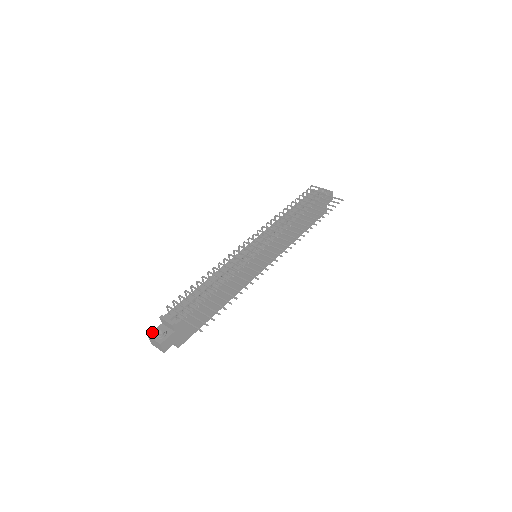
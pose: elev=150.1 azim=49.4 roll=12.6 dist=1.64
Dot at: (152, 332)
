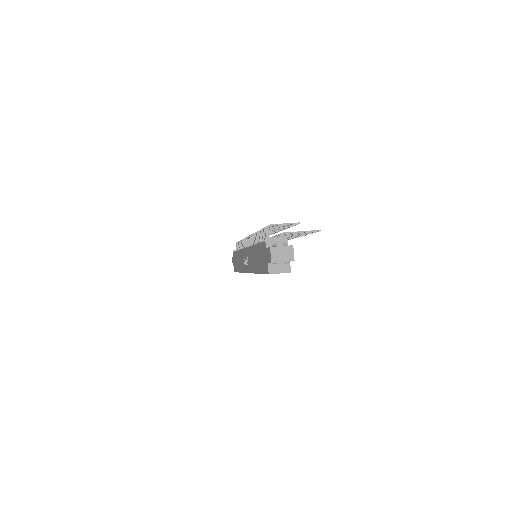
Dot at: (270, 247)
